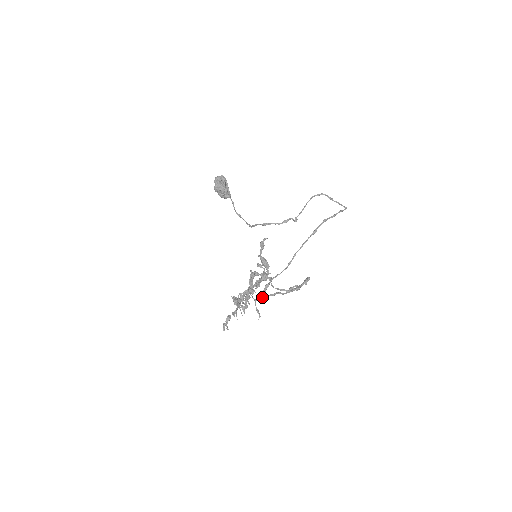
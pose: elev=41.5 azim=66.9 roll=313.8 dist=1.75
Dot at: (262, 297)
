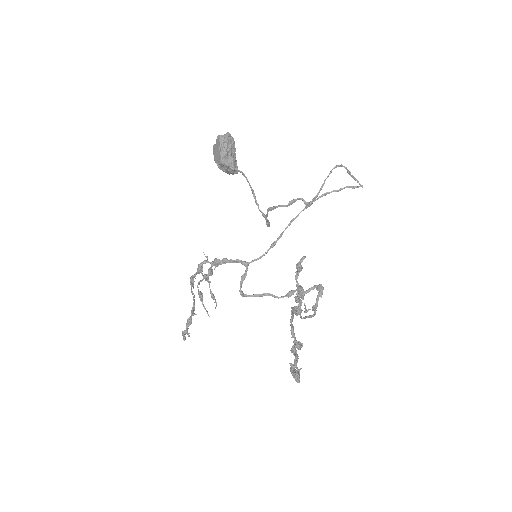
Dot at: (241, 295)
